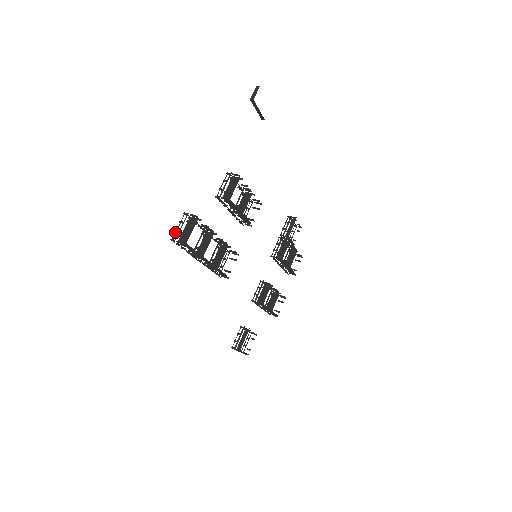
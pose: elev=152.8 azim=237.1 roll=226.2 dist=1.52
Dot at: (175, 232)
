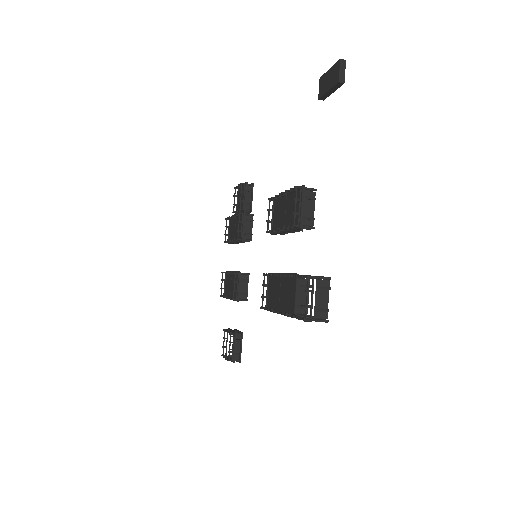
Dot at: (306, 308)
